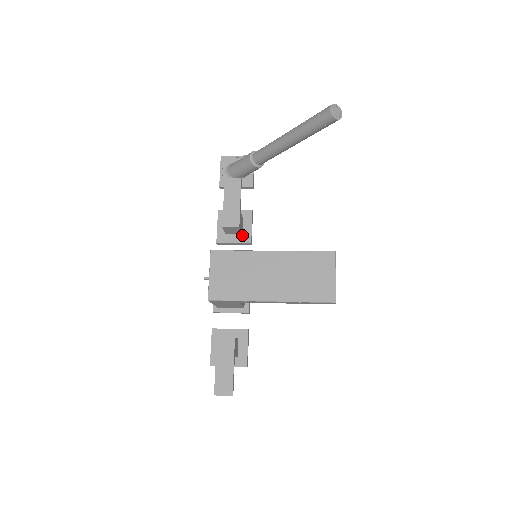
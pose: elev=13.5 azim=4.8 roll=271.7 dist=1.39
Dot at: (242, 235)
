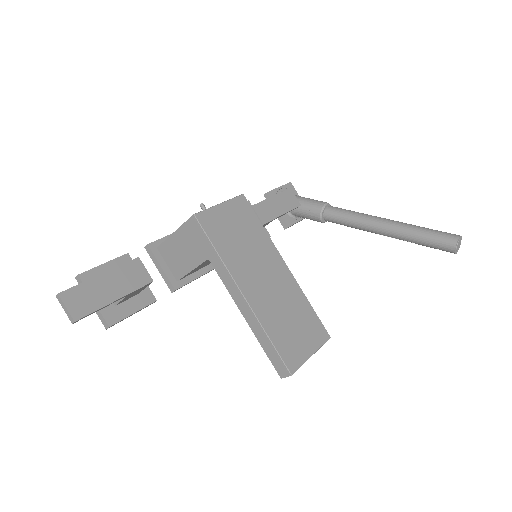
Dot at: occluded
